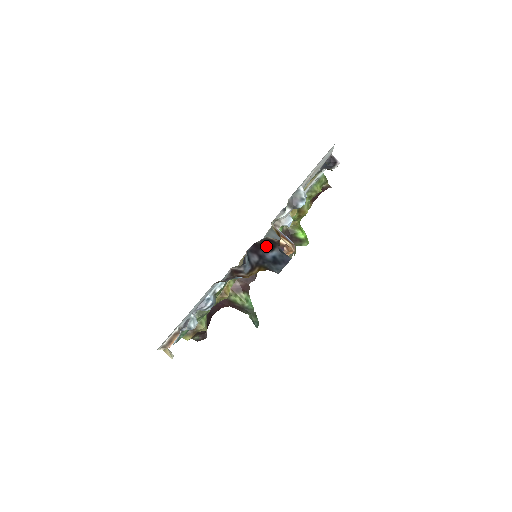
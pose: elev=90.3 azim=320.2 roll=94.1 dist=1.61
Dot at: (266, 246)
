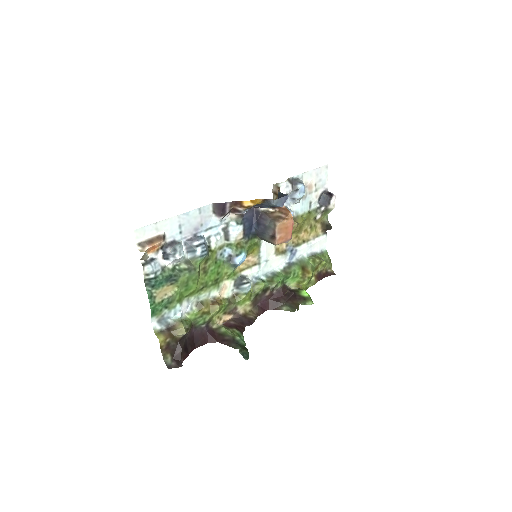
Dot at: occluded
